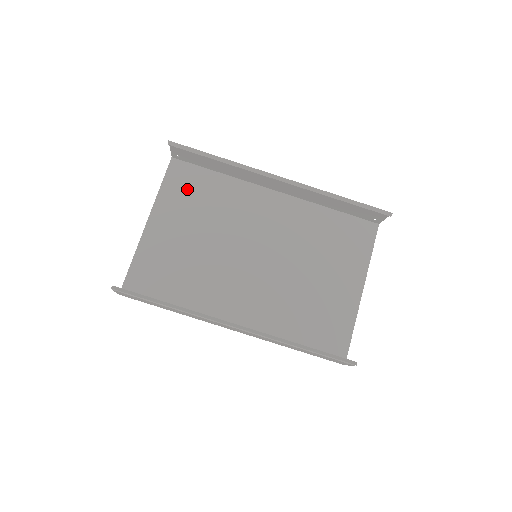
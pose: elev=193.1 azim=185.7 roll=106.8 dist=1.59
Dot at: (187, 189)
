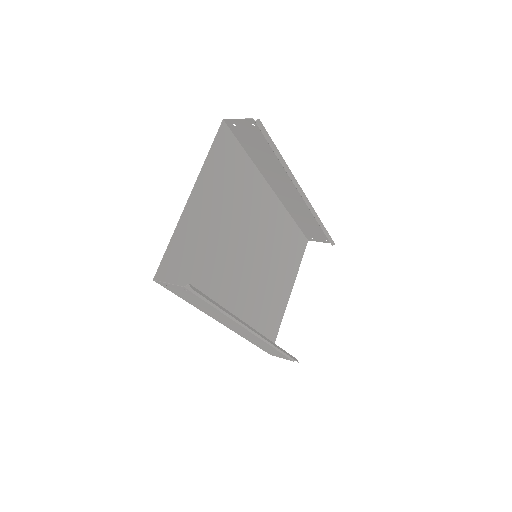
Dot at: (226, 165)
